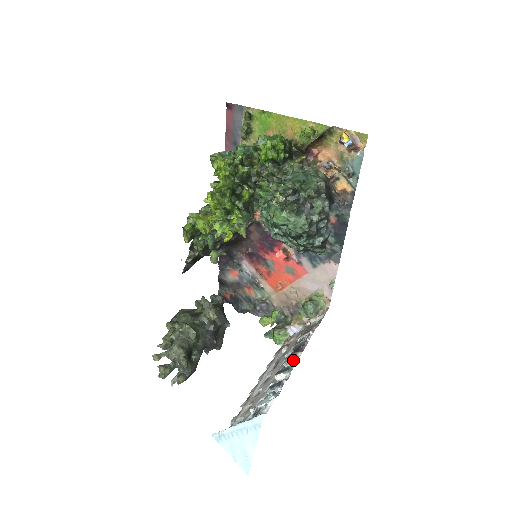
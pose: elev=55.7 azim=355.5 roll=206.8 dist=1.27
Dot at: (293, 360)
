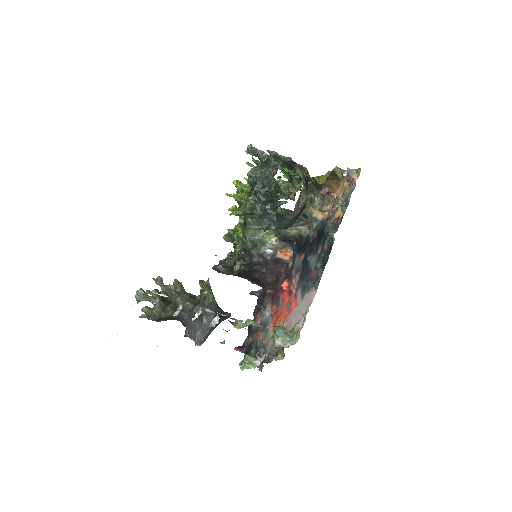
Dot at: (217, 320)
